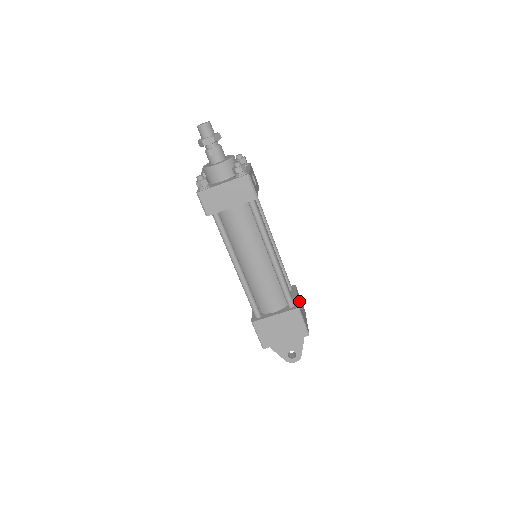
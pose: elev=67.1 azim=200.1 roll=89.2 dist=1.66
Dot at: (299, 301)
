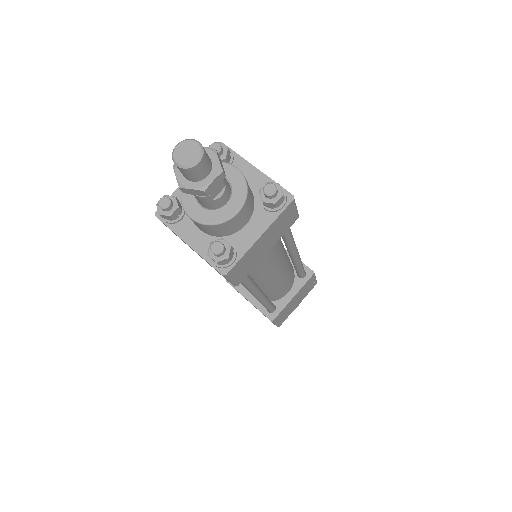
Dot at: occluded
